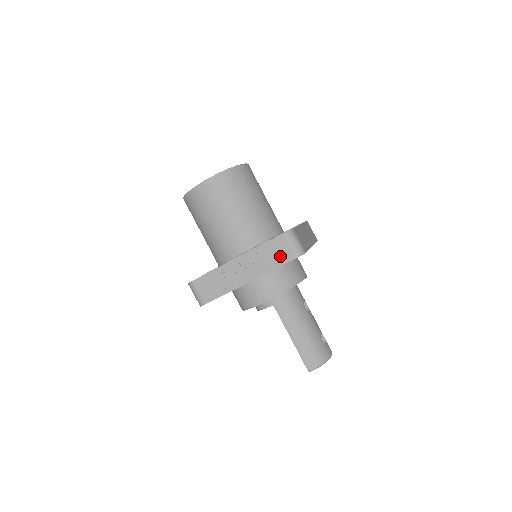
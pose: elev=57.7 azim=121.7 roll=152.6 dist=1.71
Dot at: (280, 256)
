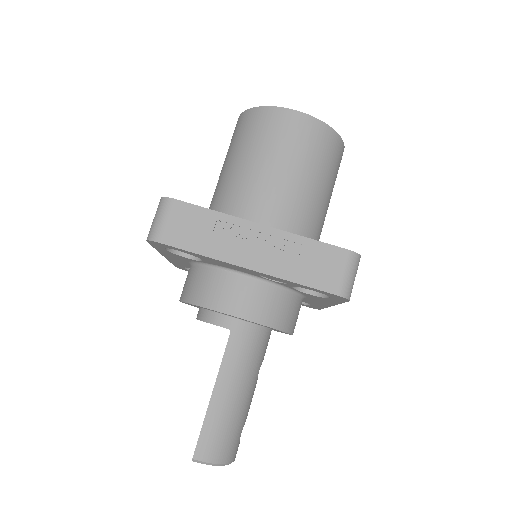
Dot at: (320, 274)
